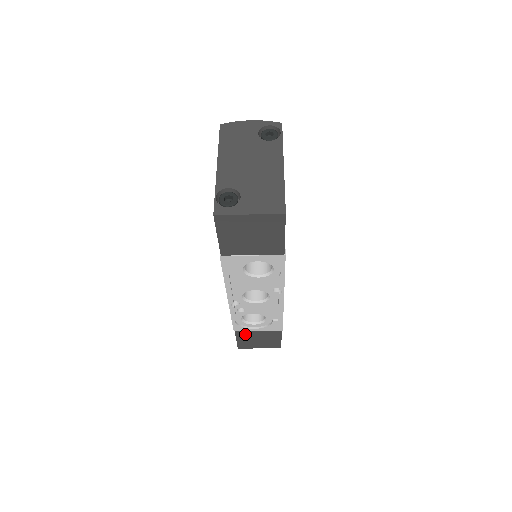
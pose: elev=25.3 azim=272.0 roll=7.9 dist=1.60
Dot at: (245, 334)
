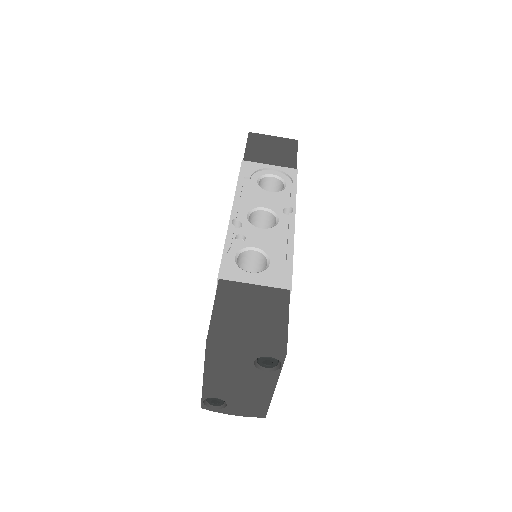
Dot at: (232, 293)
